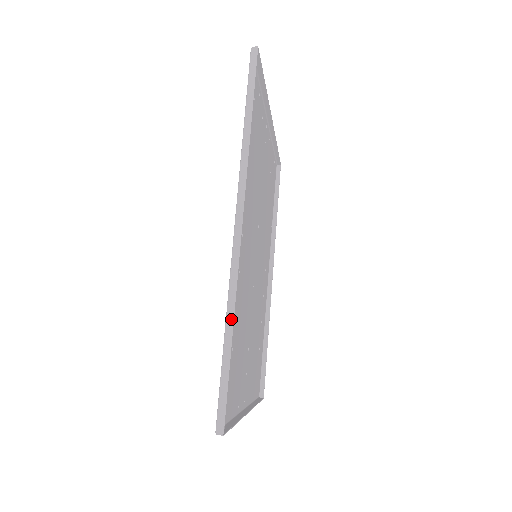
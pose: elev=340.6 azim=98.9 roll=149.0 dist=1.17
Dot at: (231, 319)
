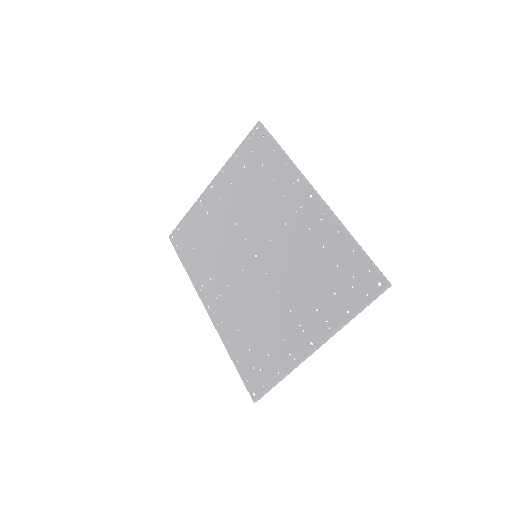
Dot at: (349, 233)
